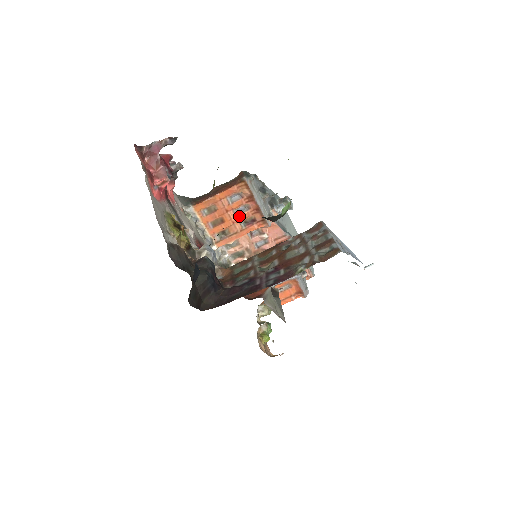
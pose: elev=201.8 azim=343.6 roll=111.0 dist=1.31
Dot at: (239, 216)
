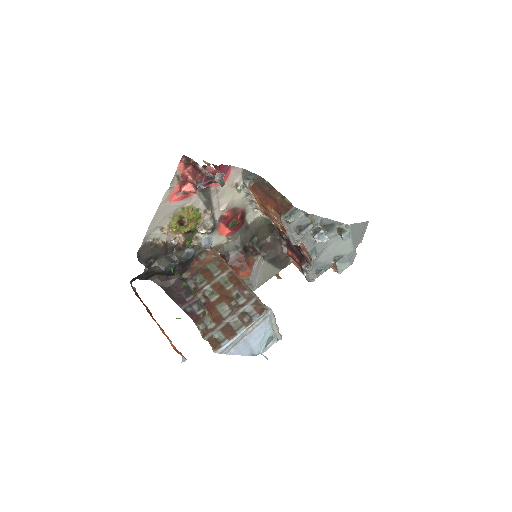
Dot at: (277, 220)
